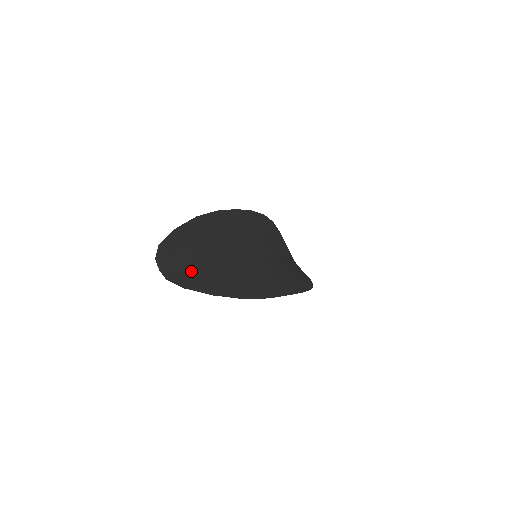
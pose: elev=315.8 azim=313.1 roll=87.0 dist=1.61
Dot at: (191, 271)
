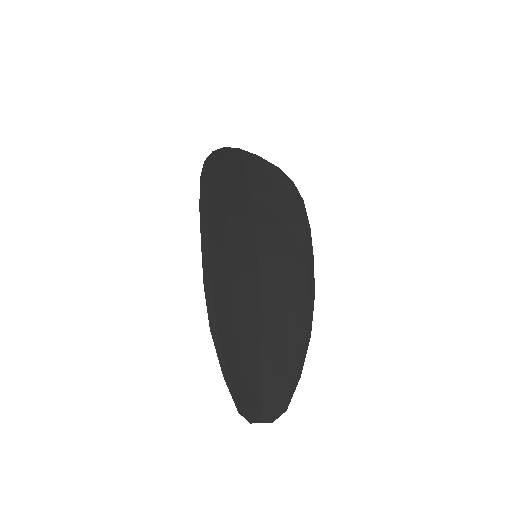
Dot at: (269, 384)
